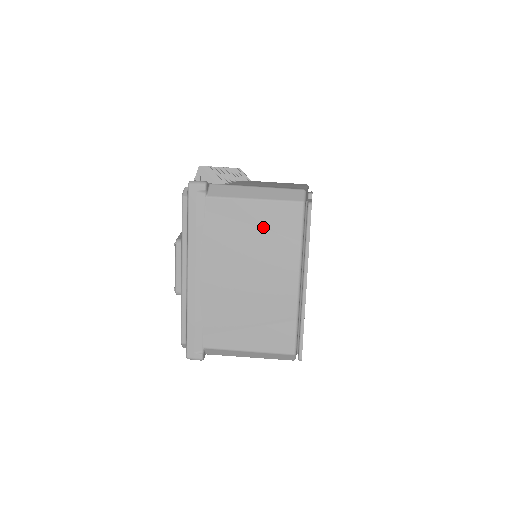
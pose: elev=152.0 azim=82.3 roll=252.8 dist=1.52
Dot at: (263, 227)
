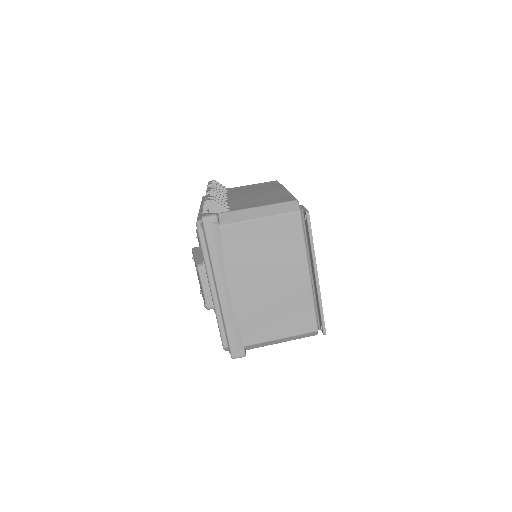
Dot at: (272, 239)
